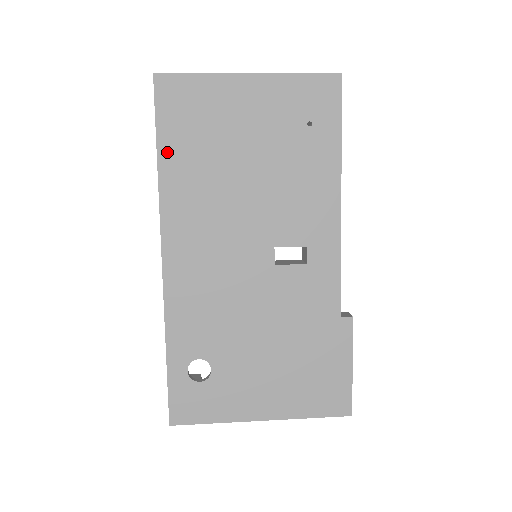
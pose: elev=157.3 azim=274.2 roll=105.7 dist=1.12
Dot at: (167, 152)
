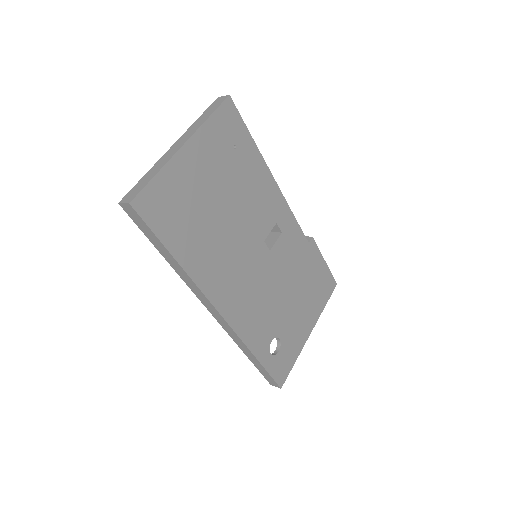
Dot at: (177, 249)
